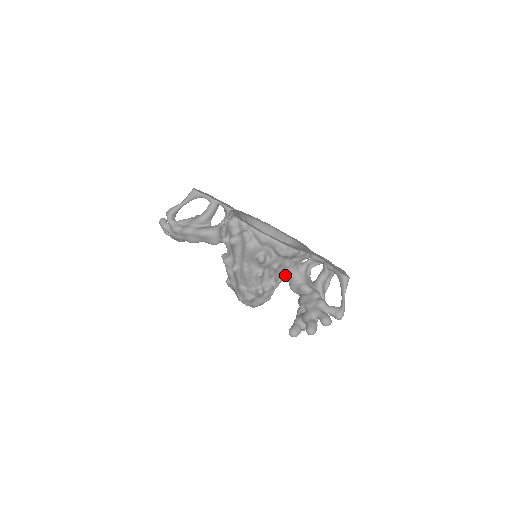
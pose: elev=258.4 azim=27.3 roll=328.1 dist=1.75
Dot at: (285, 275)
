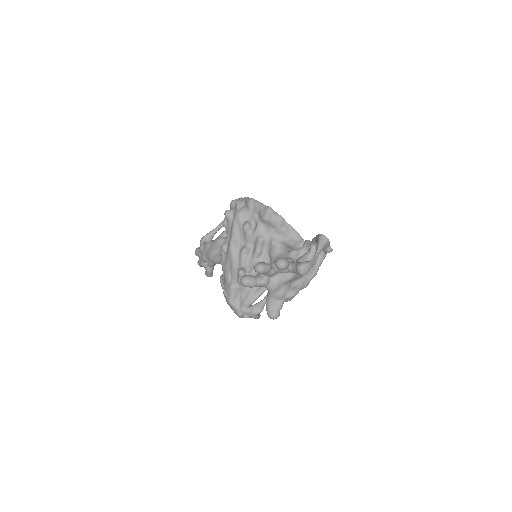
Dot at: (271, 258)
